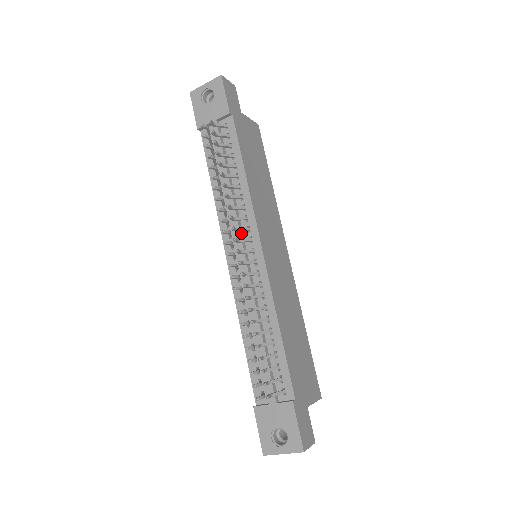
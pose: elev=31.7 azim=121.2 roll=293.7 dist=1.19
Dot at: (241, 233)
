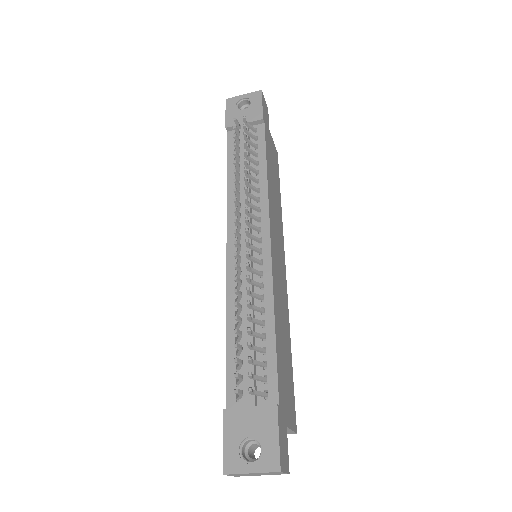
Dot at: (251, 221)
